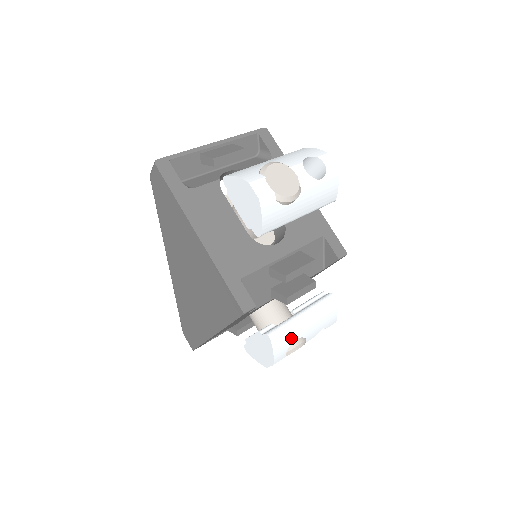
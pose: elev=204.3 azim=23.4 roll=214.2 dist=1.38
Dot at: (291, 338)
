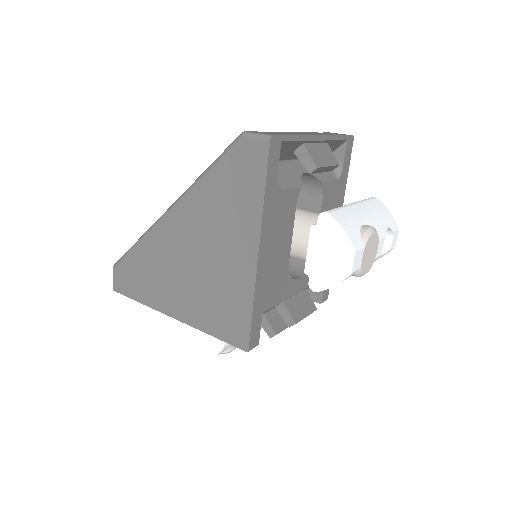
Dot at: occluded
